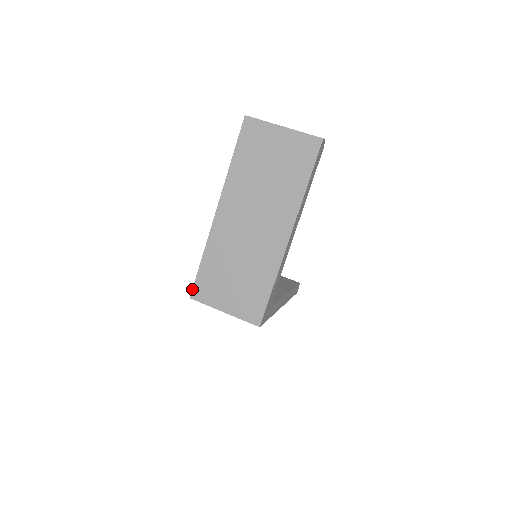
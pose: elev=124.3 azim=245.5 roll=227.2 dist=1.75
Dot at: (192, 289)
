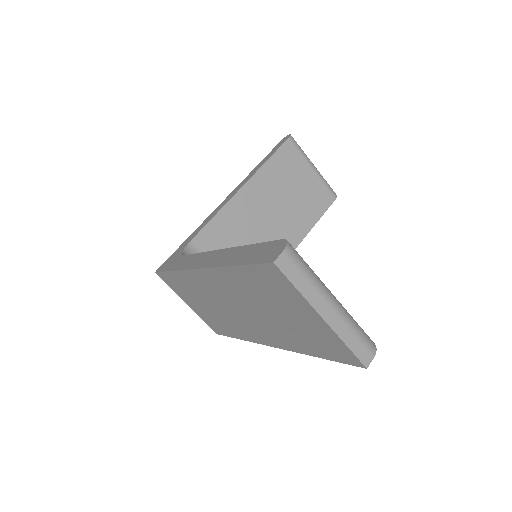
Dot at: (158, 272)
